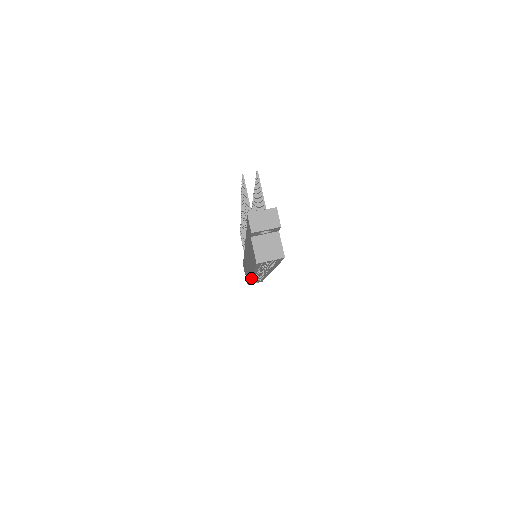
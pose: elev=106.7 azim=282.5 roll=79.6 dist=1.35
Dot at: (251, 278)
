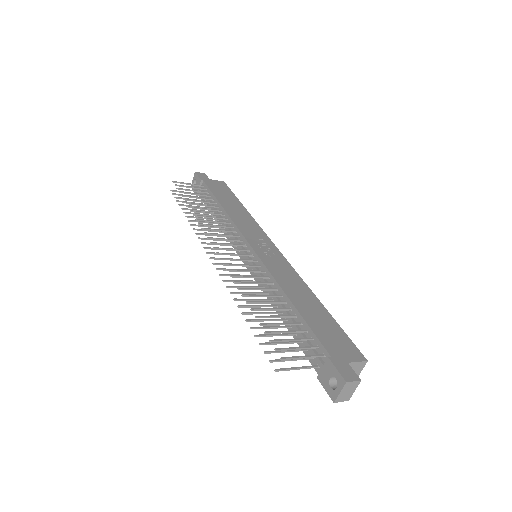
Dot at: occluded
